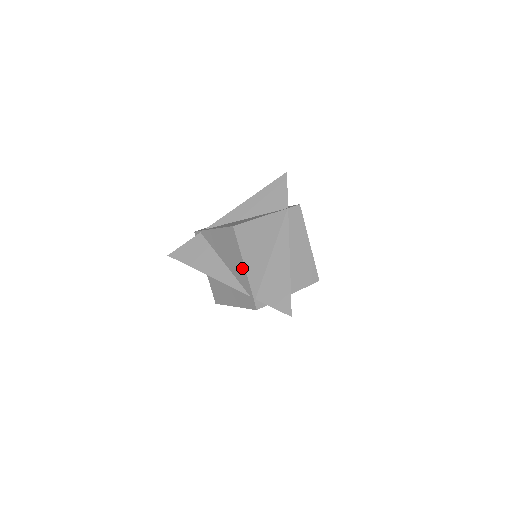
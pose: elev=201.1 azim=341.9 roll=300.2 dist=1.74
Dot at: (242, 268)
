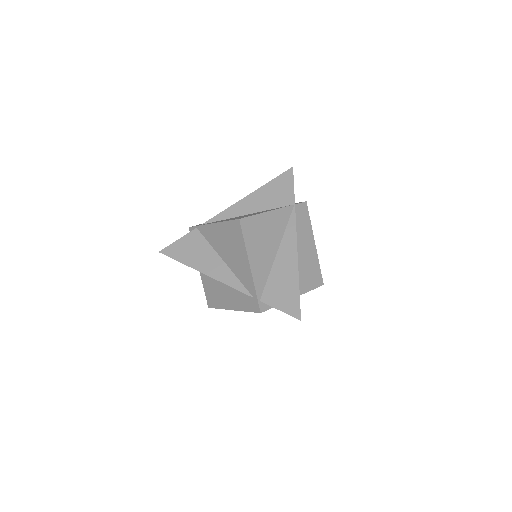
Dot at: (246, 266)
